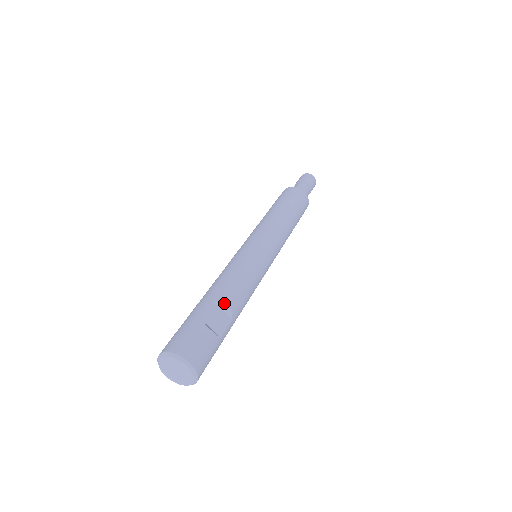
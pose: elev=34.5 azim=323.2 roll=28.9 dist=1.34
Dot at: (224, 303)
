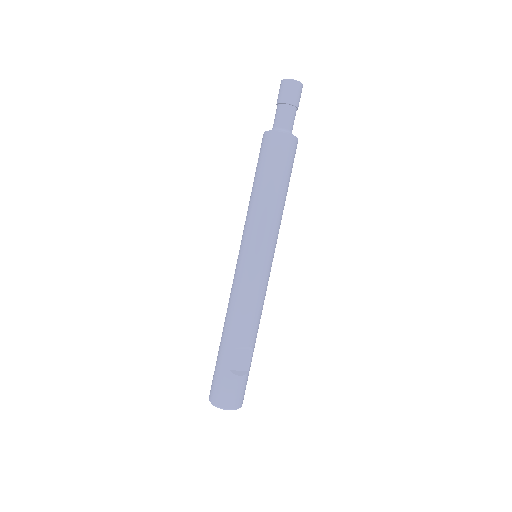
Dot at: (243, 347)
